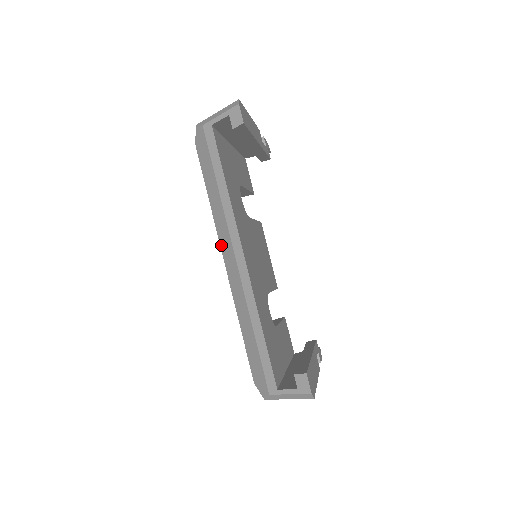
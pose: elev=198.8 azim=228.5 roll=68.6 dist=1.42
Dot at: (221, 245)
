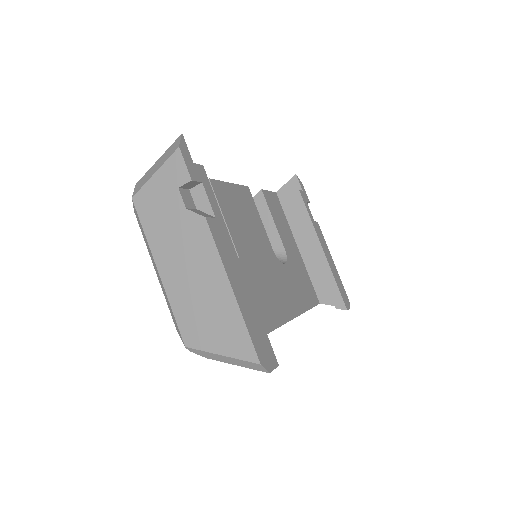
Dot at: occluded
